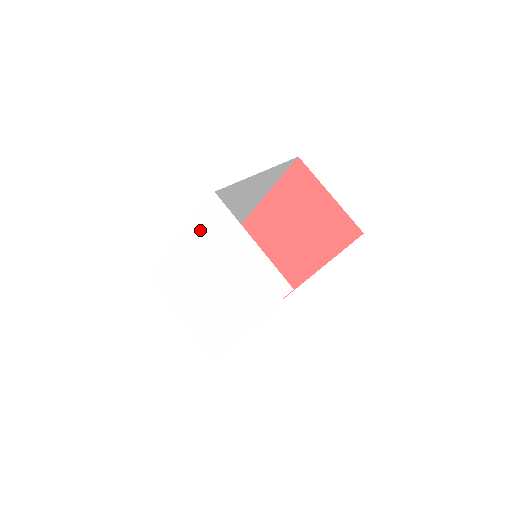
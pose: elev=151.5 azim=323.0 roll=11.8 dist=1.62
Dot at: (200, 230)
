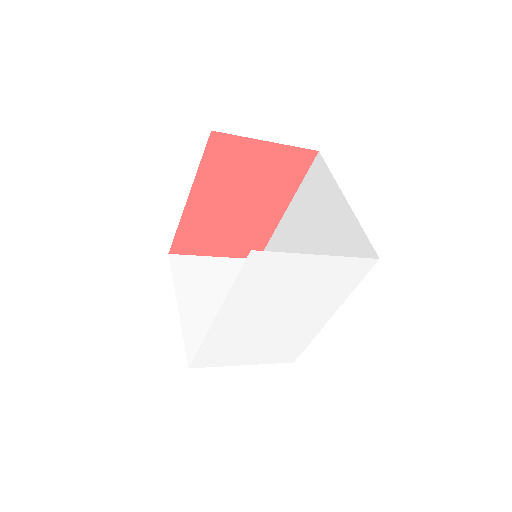
Dot at: (241, 293)
